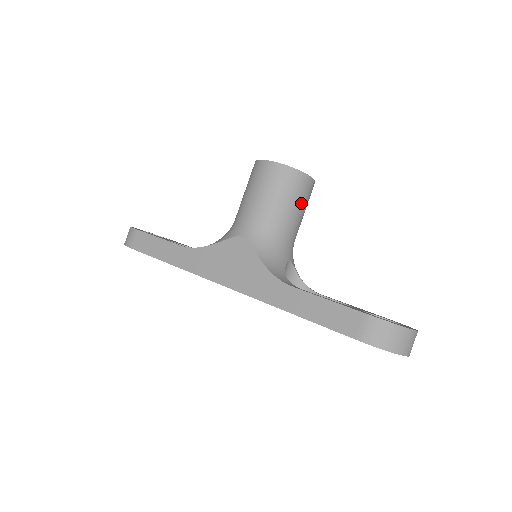
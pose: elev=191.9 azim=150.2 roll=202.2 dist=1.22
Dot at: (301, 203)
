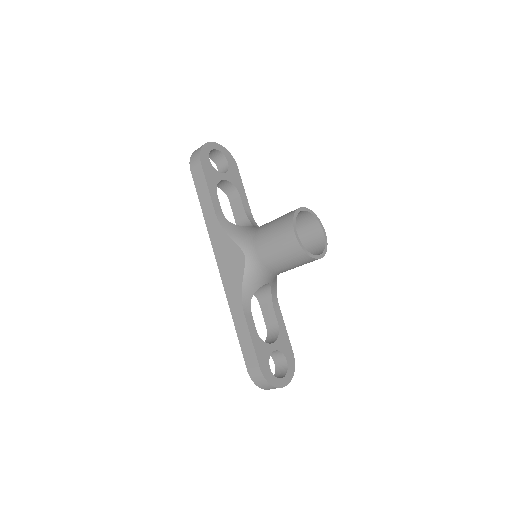
Dot at: (299, 265)
